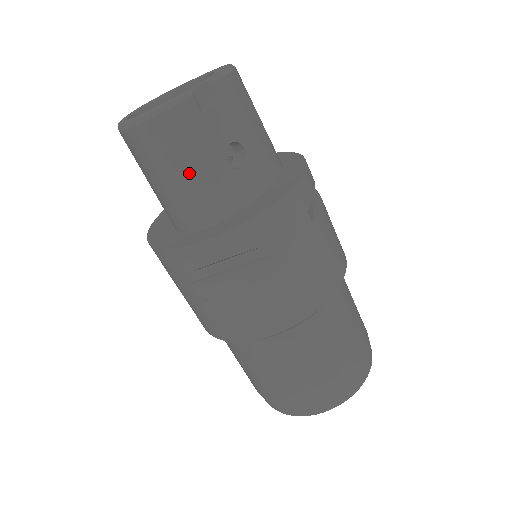
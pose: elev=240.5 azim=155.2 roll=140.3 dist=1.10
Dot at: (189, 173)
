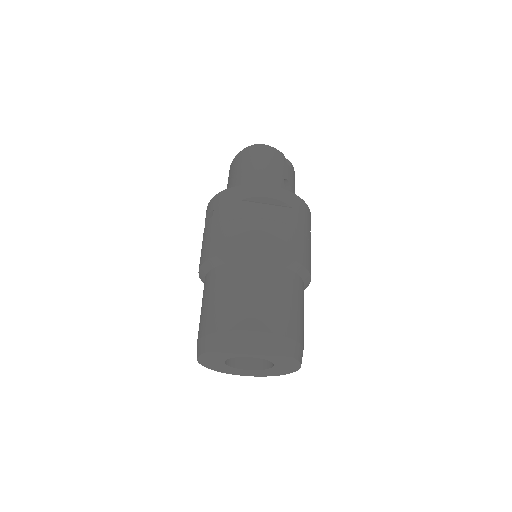
Dot at: (269, 170)
